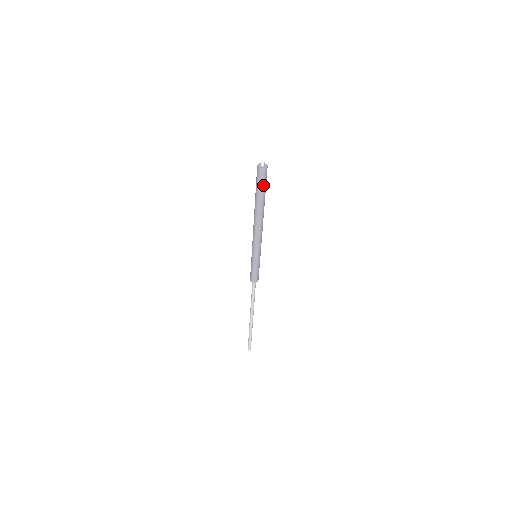
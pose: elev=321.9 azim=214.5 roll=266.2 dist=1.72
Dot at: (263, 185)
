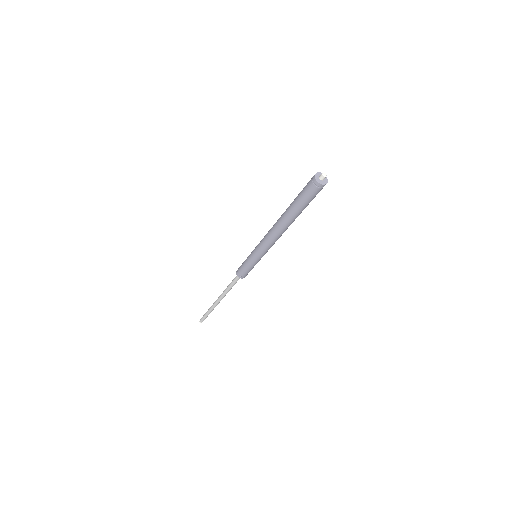
Dot at: (309, 200)
